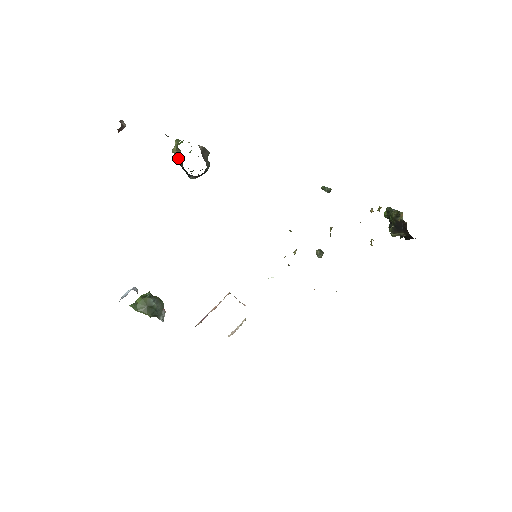
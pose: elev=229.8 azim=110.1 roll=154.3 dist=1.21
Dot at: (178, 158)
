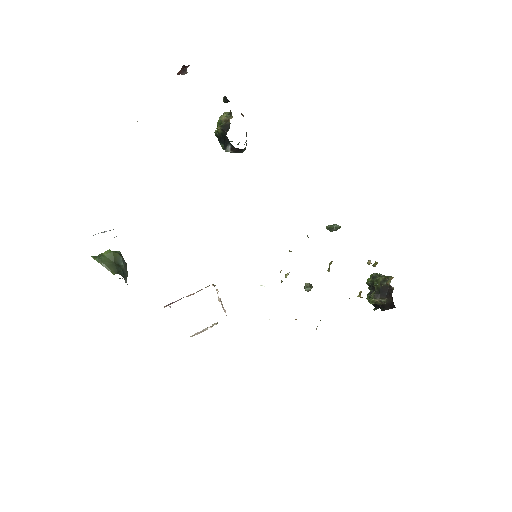
Dot at: (226, 123)
